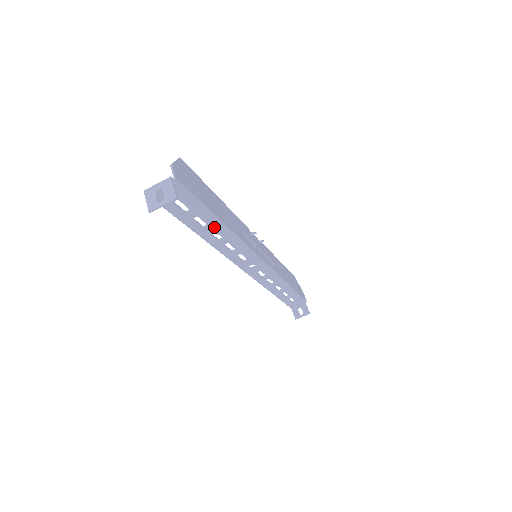
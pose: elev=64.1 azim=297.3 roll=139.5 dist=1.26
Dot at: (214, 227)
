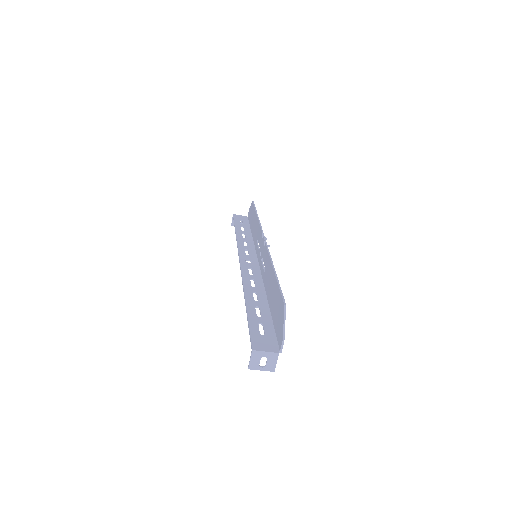
Dot at: (261, 304)
